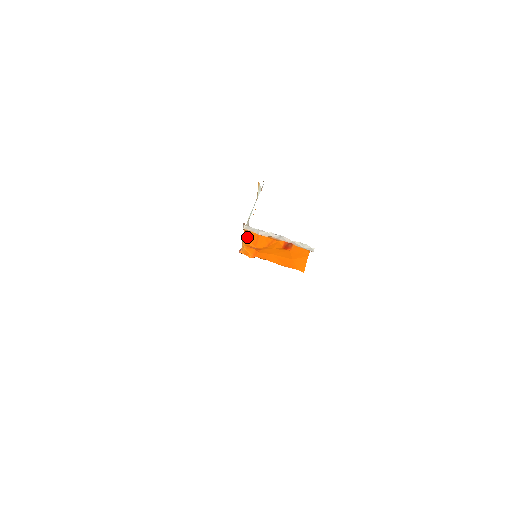
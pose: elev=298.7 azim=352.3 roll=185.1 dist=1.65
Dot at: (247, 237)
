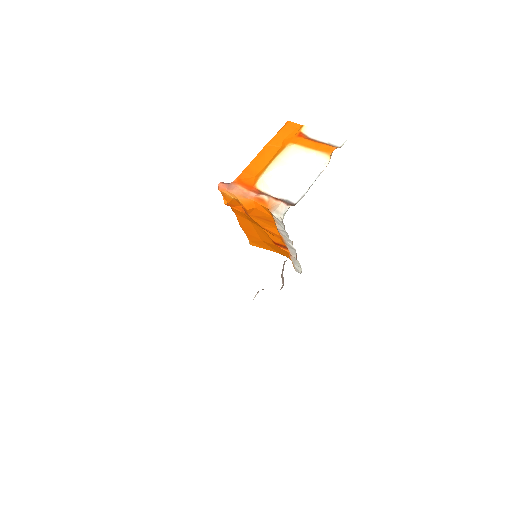
Dot at: (258, 208)
